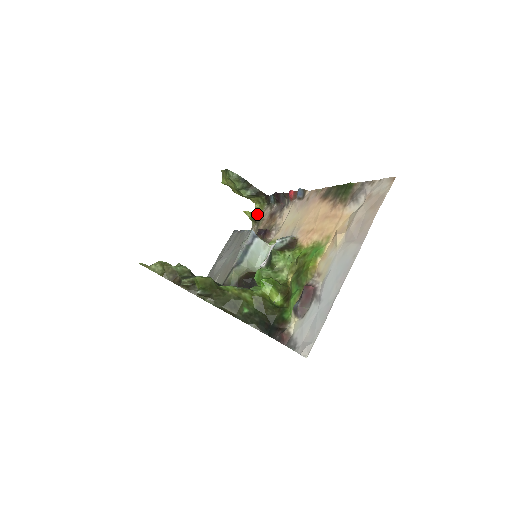
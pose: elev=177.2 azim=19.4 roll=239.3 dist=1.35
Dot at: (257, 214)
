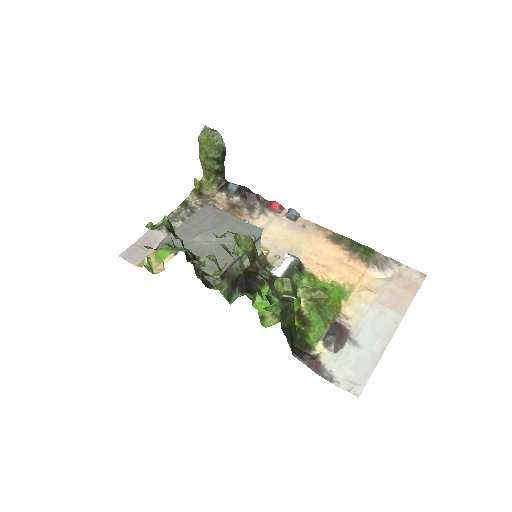
Dot at: (203, 189)
